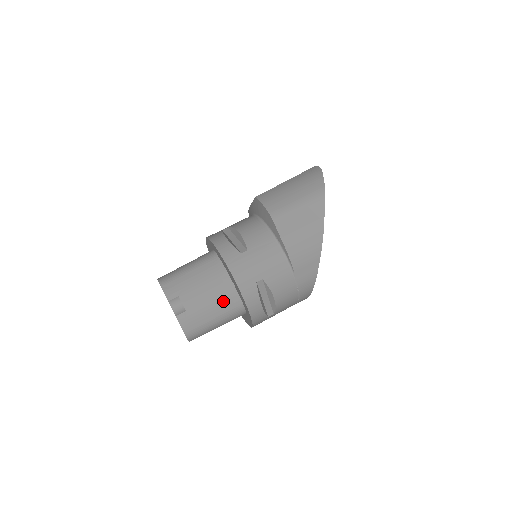
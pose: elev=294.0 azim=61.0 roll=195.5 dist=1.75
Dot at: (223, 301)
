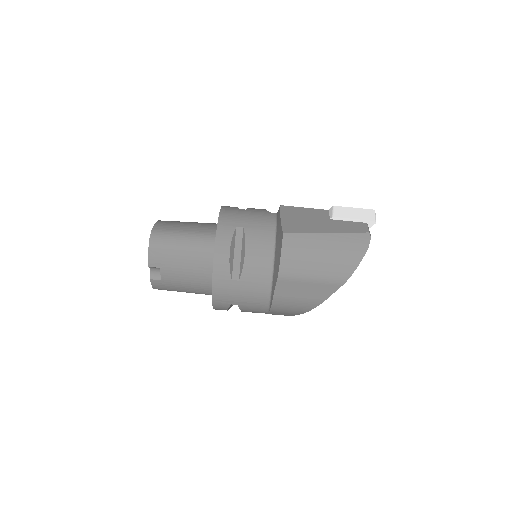
Dot at: (198, 288)
